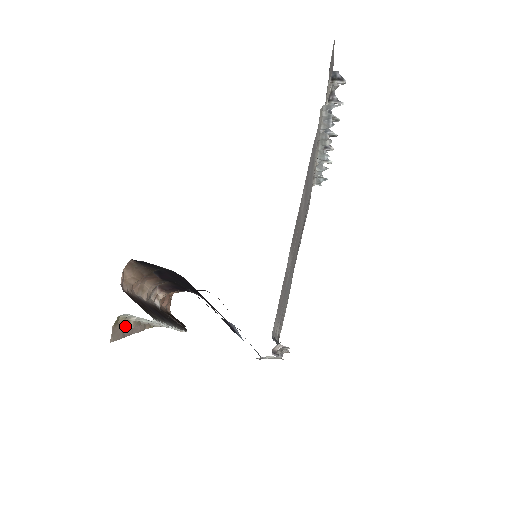
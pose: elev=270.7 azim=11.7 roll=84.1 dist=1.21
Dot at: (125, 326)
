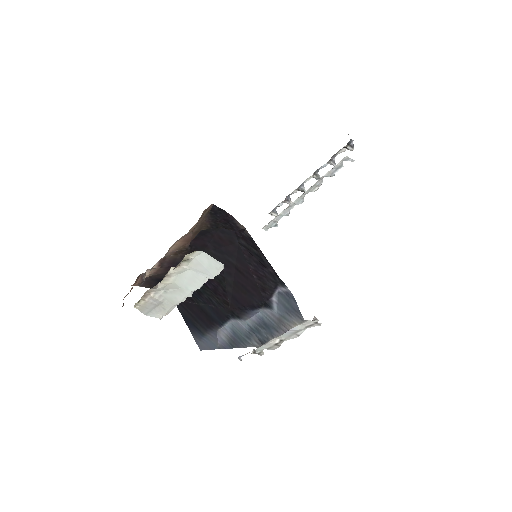
Dot at: occluded
